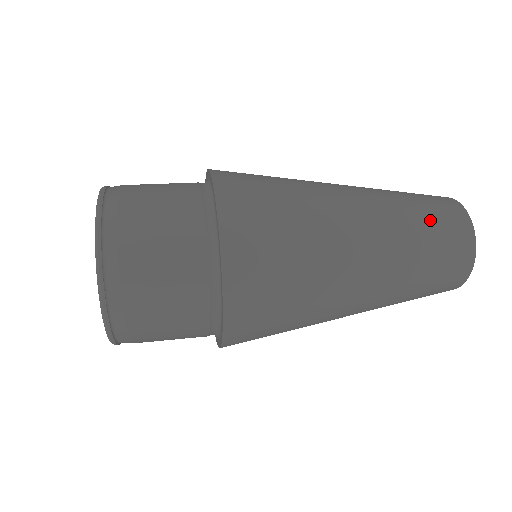
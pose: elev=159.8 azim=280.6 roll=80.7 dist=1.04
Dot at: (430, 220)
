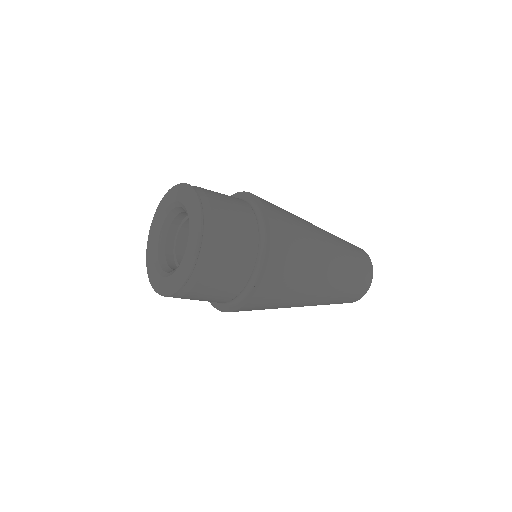
Dot at: occluded
